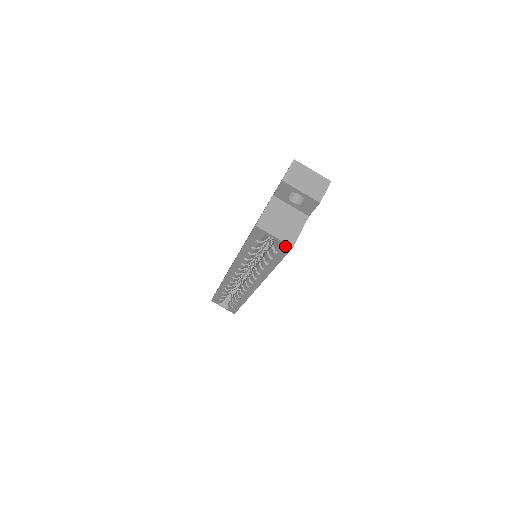
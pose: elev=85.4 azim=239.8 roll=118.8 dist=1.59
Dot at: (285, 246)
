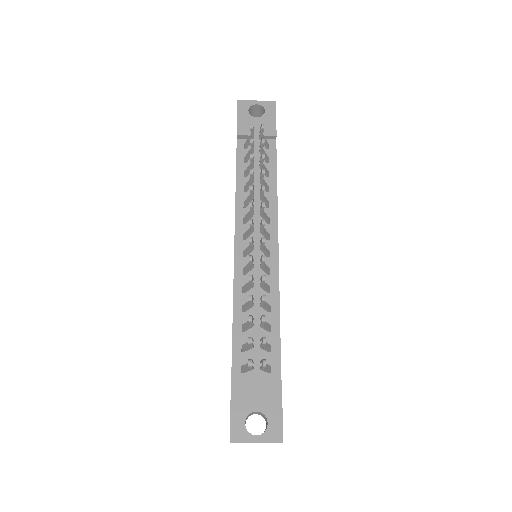
Dot at: occluded
